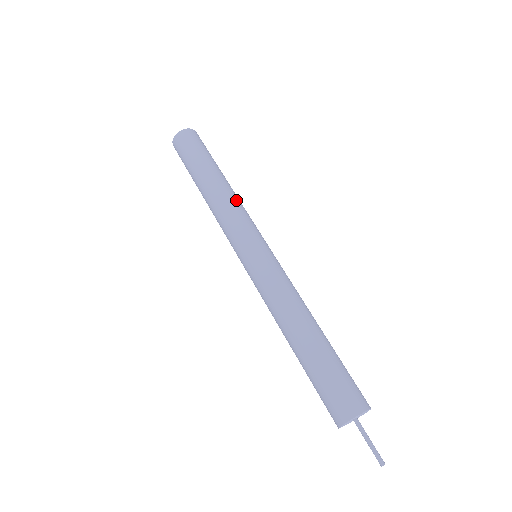
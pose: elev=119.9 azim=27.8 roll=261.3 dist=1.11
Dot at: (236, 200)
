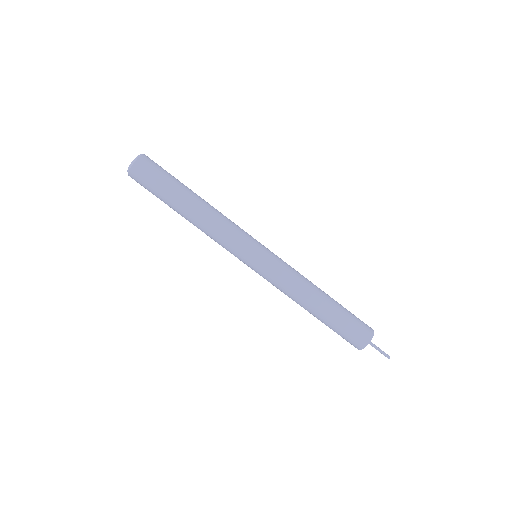
Dot at: (214, 226)
